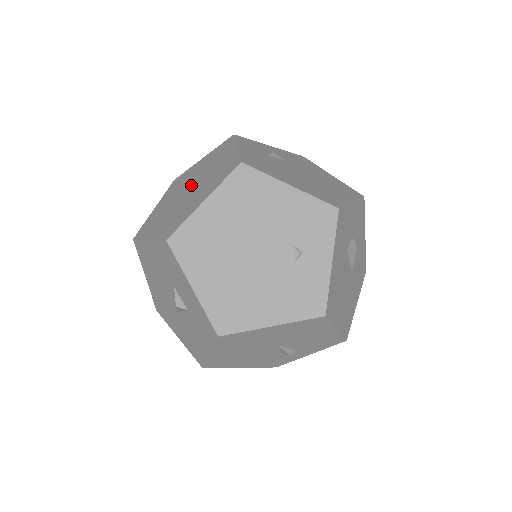
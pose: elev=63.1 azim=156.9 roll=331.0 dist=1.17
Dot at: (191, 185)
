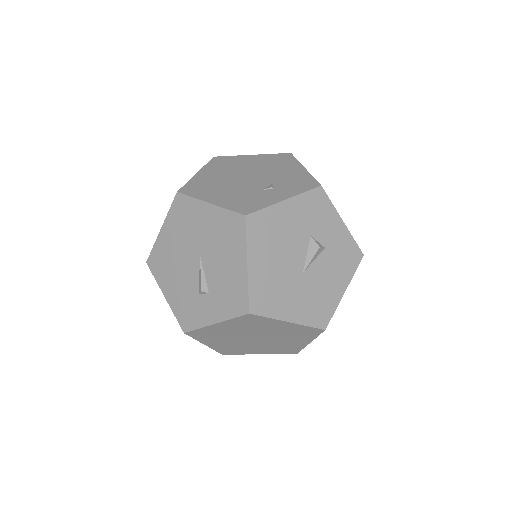
Dot at: occluded
